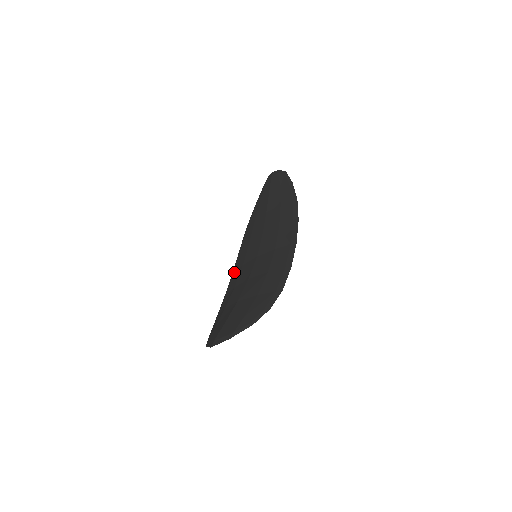
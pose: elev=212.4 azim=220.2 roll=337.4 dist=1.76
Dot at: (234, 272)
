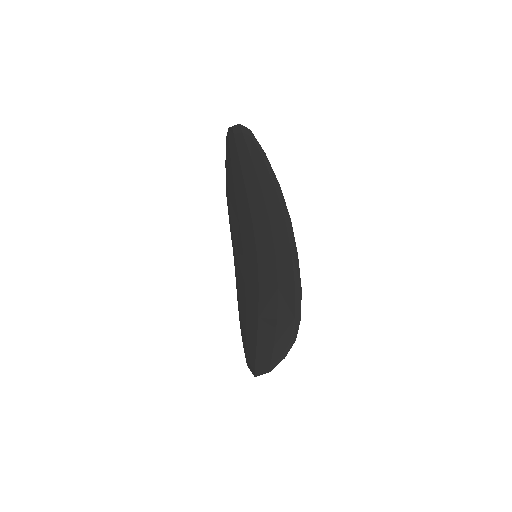
Dot at: (235, 255)
